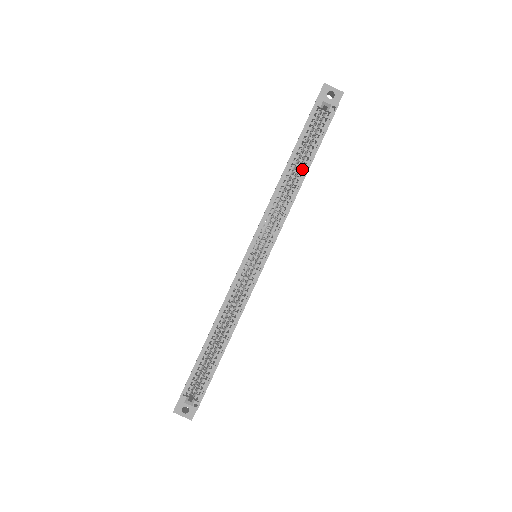
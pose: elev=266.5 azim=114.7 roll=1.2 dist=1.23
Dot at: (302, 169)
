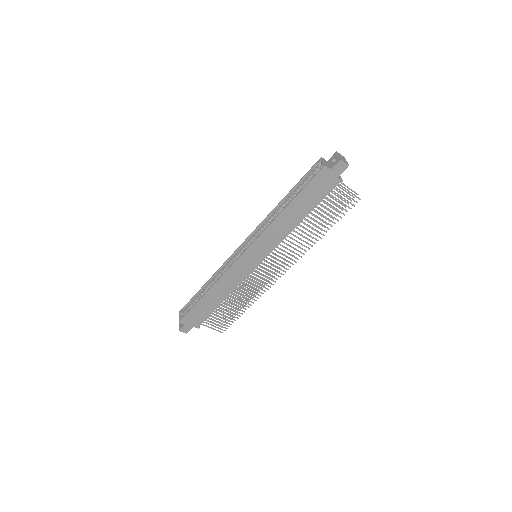
Dot at: (295, 205)
